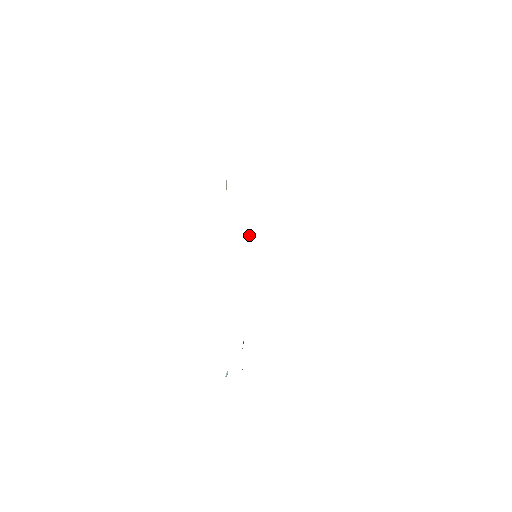
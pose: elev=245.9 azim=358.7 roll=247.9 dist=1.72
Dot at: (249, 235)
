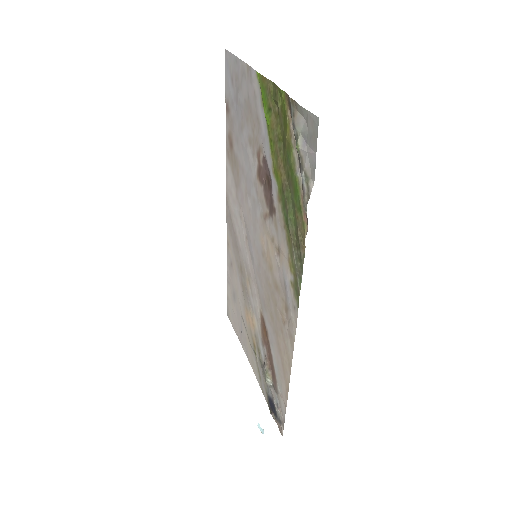
Dot at: (266, 232)
